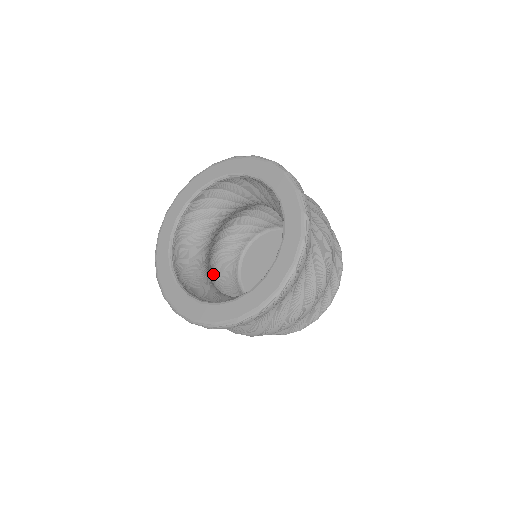
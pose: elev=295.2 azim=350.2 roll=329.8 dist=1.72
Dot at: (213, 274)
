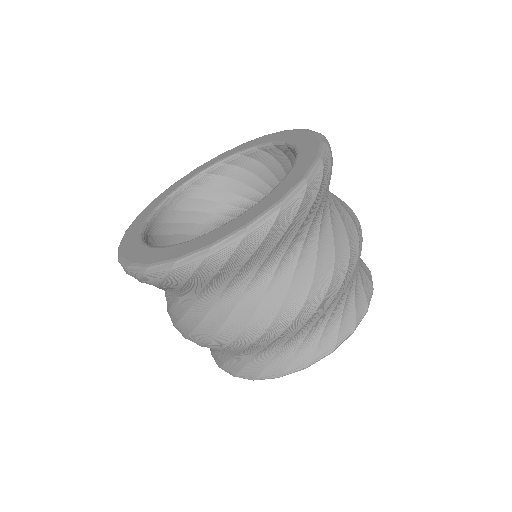
Dot at: occluded
